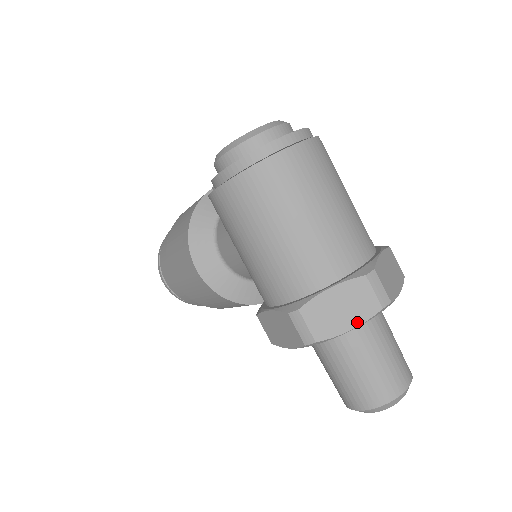
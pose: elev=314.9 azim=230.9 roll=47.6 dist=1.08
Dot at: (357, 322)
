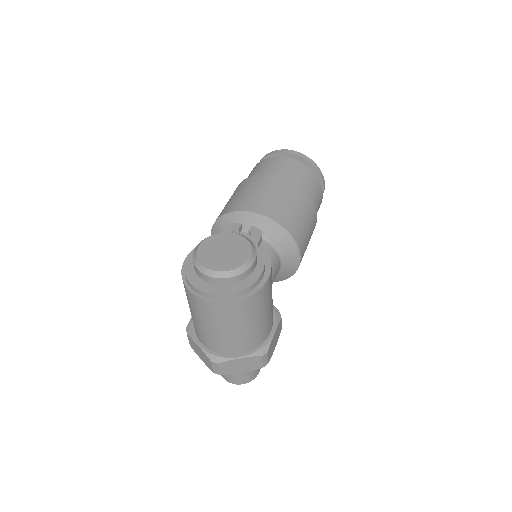
Dot at: (204, 362)
